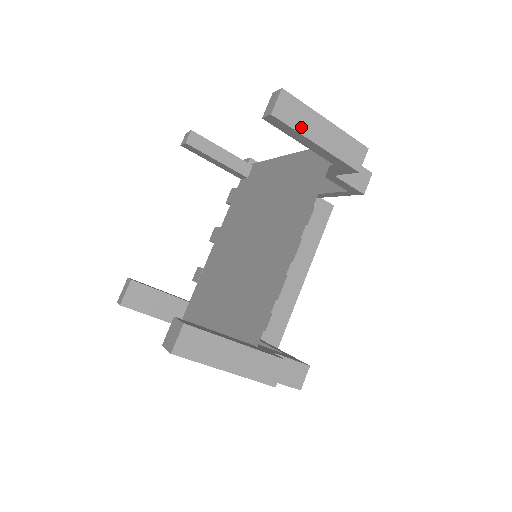
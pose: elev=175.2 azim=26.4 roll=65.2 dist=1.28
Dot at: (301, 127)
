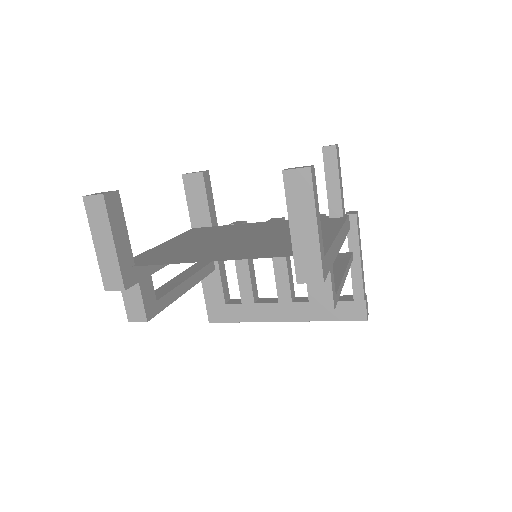
Dot at: (293, 204)
